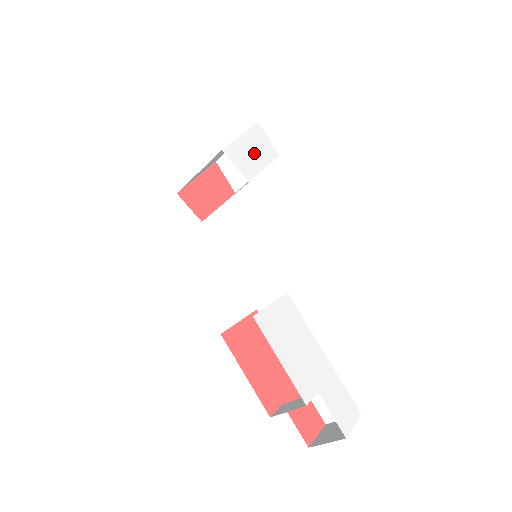
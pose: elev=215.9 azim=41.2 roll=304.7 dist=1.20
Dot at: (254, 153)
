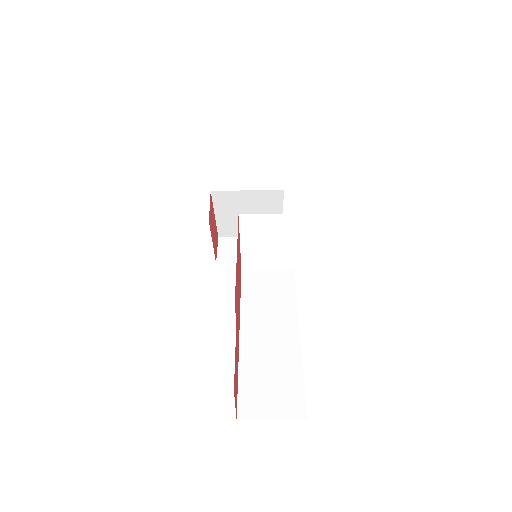
Dot at: occluded
